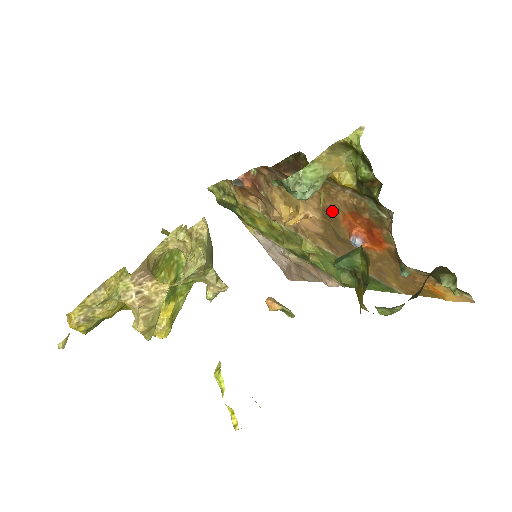
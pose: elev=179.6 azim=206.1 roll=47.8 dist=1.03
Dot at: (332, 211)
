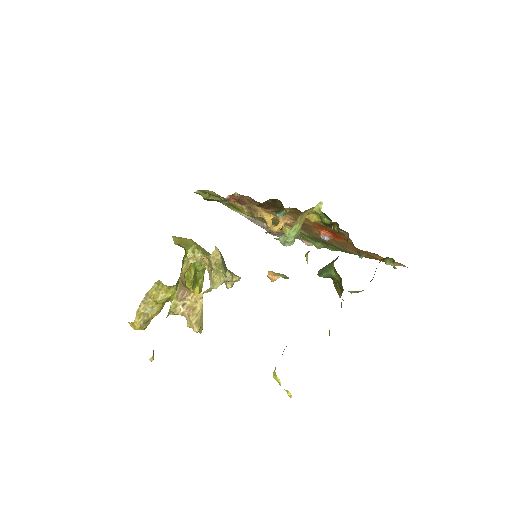
Dot at: (304, 222)
